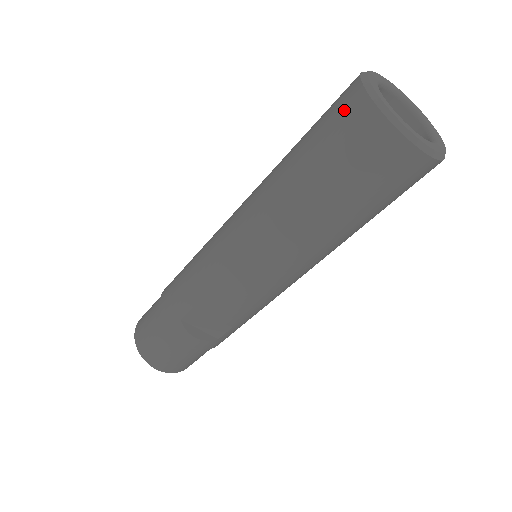
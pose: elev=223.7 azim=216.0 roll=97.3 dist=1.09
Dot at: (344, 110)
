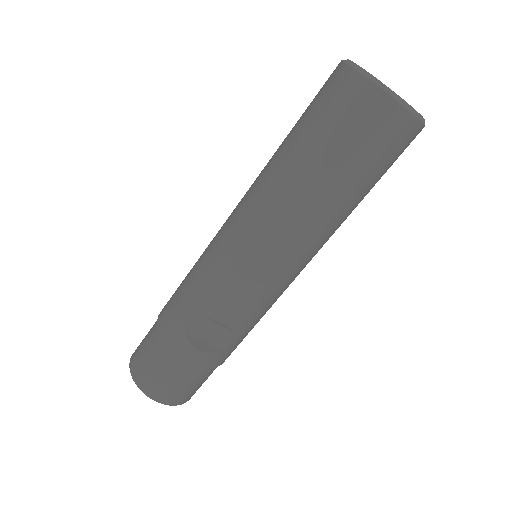
Dot at: (333, 88)
